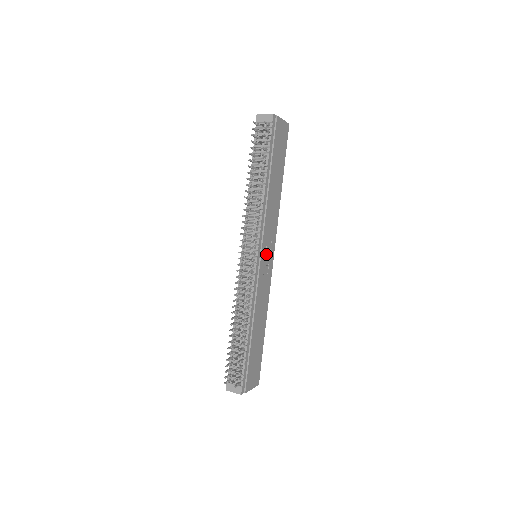
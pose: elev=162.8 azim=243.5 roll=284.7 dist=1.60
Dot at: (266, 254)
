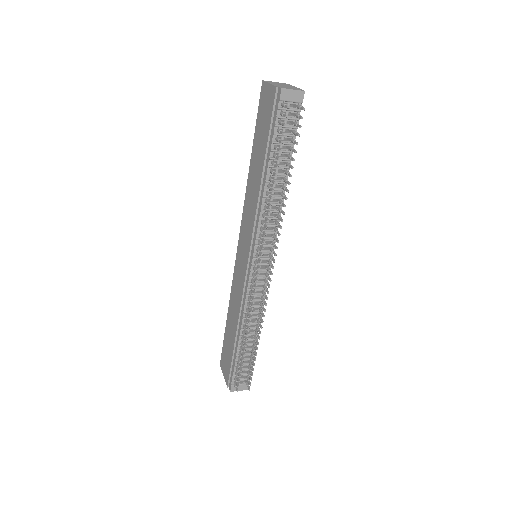
Dot at: occluded
